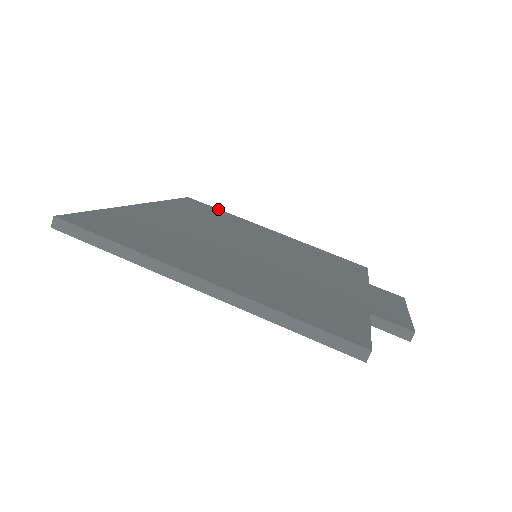
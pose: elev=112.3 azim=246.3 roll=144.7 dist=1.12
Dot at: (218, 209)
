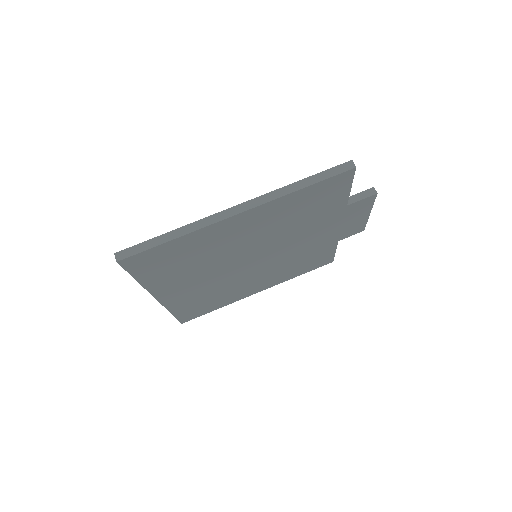
Dot at: occluded
